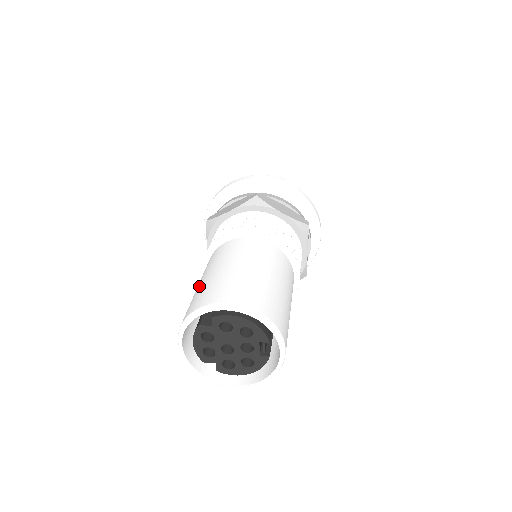
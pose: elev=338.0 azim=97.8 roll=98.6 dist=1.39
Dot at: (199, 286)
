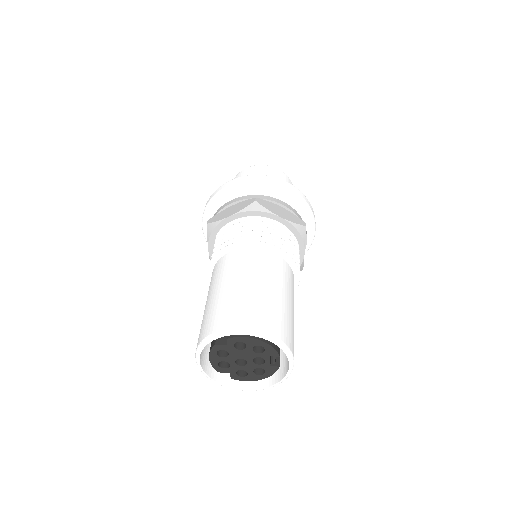
Dot at: (210, 303)
